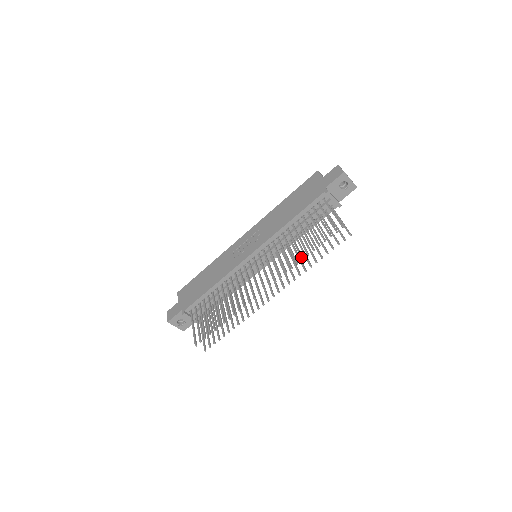
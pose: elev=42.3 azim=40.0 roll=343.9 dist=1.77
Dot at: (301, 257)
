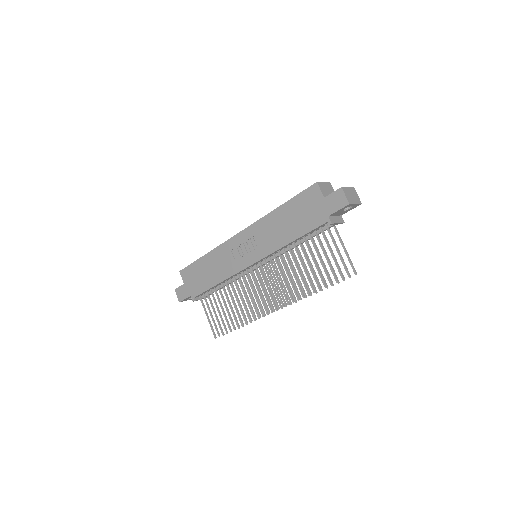
Dot at: (307, 292)
